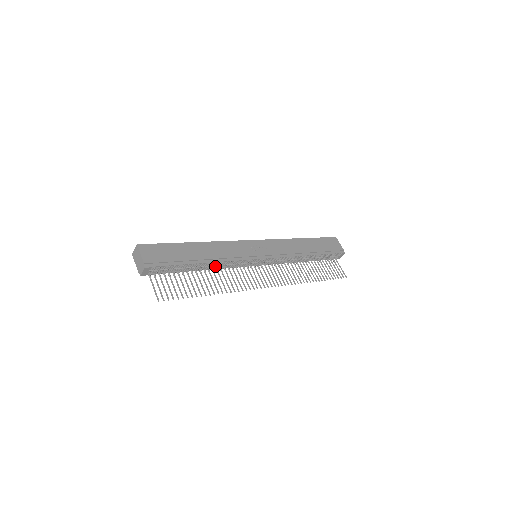
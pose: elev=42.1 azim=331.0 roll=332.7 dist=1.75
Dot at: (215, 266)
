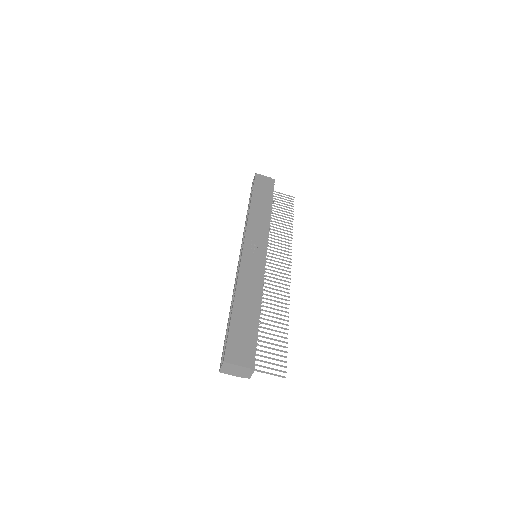
Dot at: occluded
